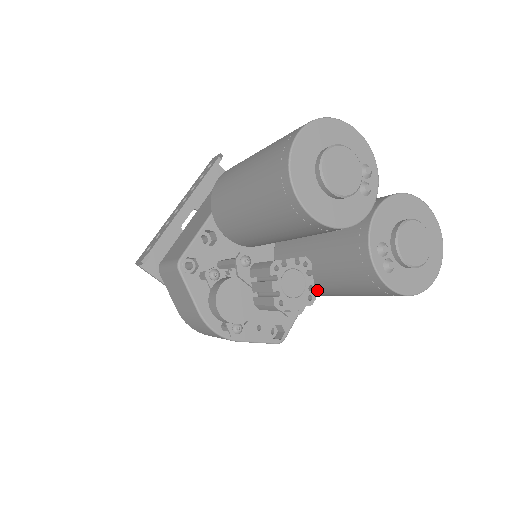
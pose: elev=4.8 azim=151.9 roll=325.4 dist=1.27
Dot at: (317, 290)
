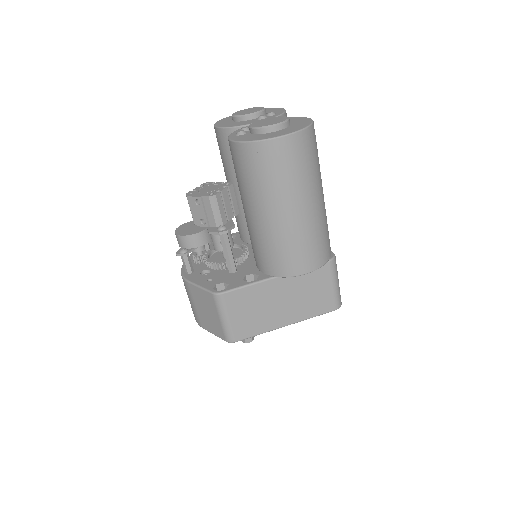
Dot at: (250, 232)
